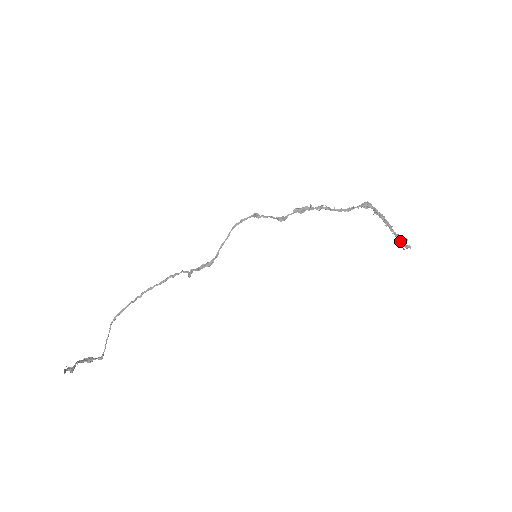
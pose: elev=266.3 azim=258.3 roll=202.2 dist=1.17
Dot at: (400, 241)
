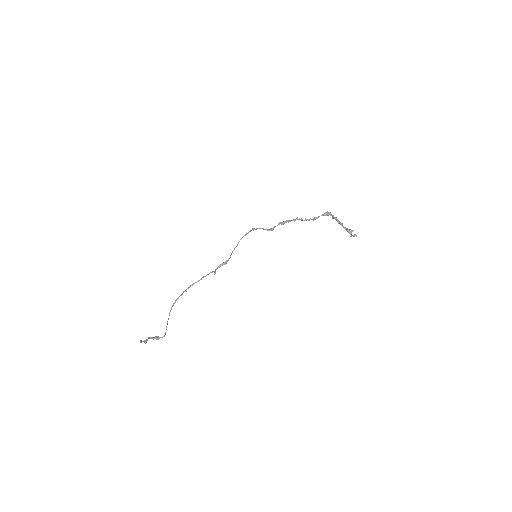
Dot at: (349, 232)
